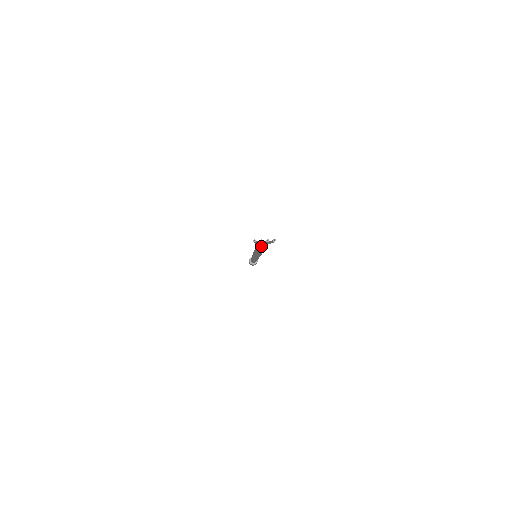
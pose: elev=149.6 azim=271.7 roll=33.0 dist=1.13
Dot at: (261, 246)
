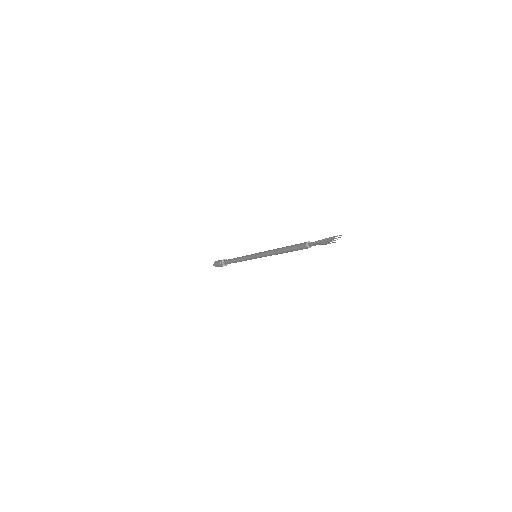
Dot at: (319, 244)
